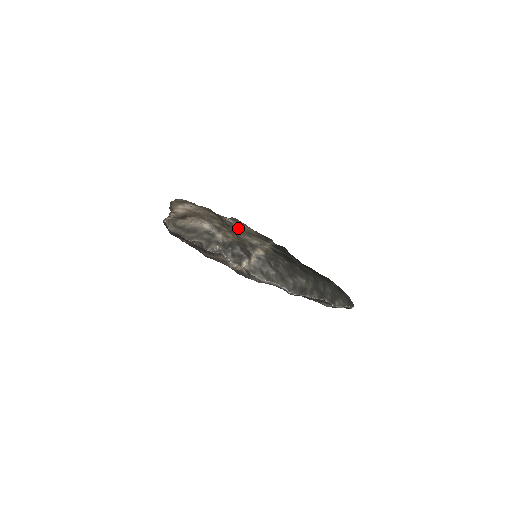
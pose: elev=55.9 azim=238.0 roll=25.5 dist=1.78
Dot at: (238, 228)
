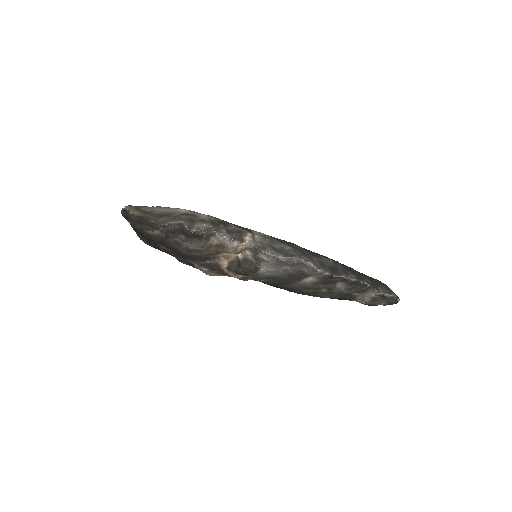
Dot at: occluded
